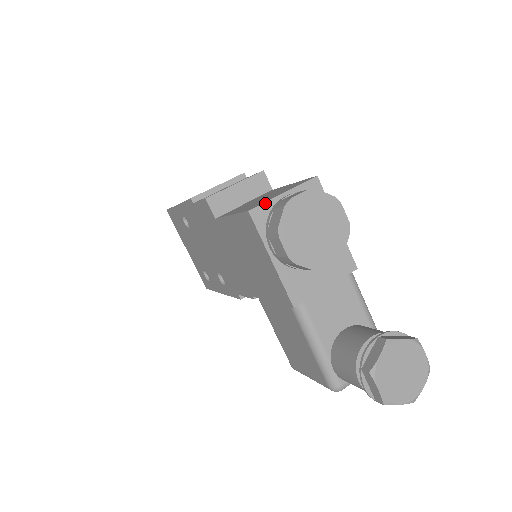
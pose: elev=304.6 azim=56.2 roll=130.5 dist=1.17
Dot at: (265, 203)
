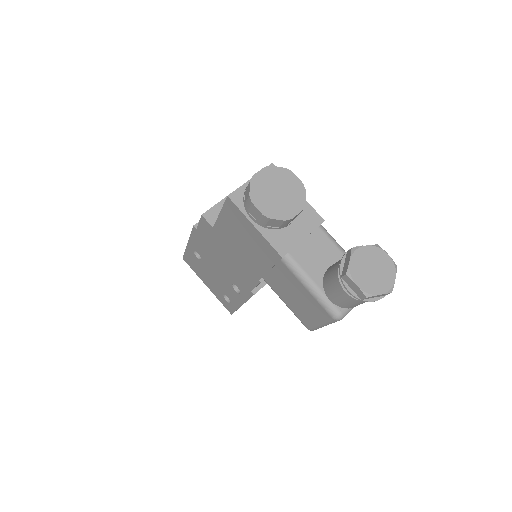
Dot at: (238, 188)
